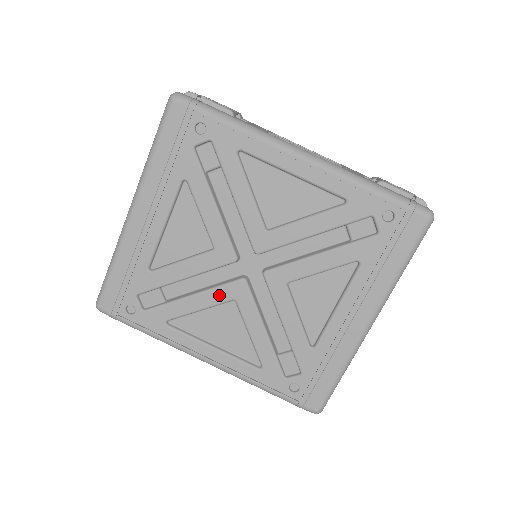
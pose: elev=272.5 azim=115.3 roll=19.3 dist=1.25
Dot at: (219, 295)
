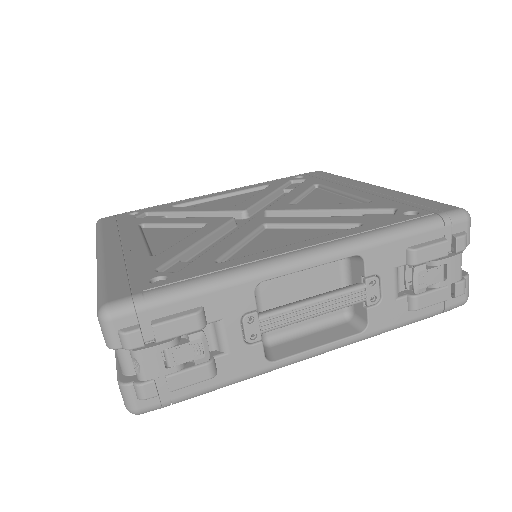
Dot at: (246, 229)
